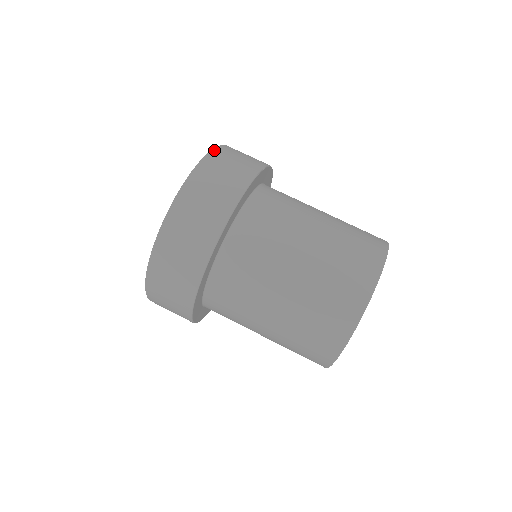
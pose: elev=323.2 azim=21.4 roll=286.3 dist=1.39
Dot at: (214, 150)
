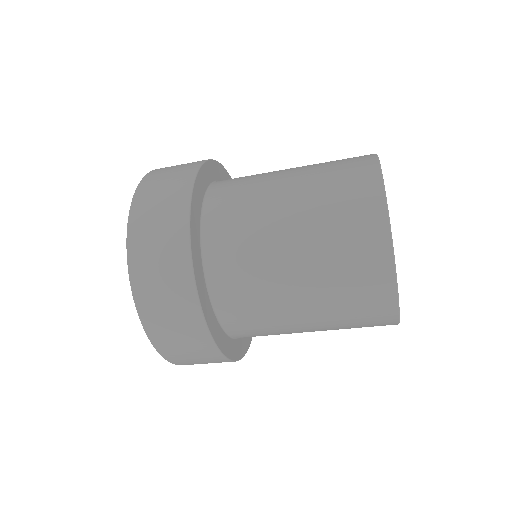
Dot at: occluded
